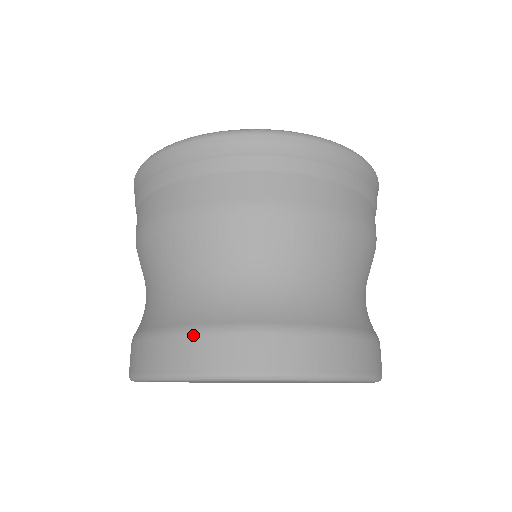
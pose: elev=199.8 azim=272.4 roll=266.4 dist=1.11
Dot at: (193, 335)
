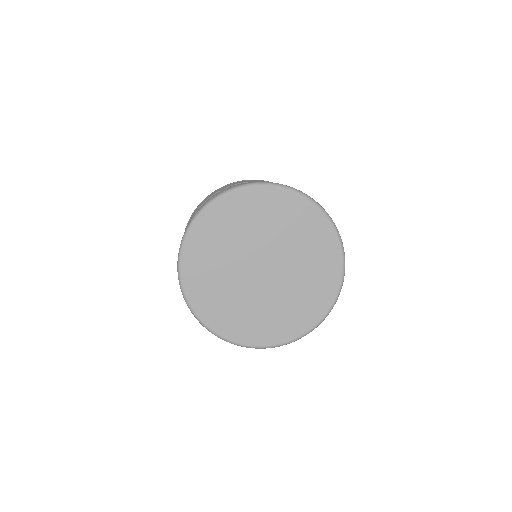
Dot at: occluded
